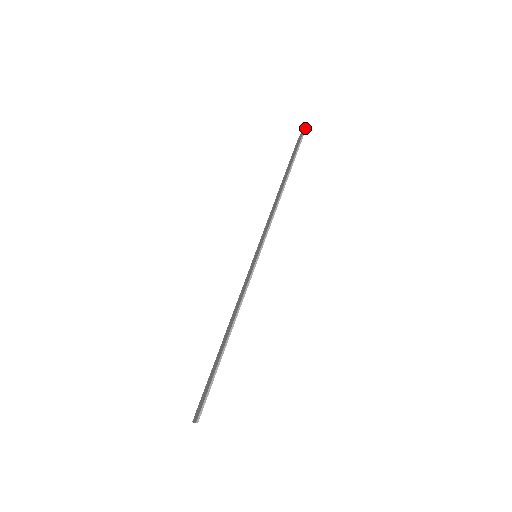
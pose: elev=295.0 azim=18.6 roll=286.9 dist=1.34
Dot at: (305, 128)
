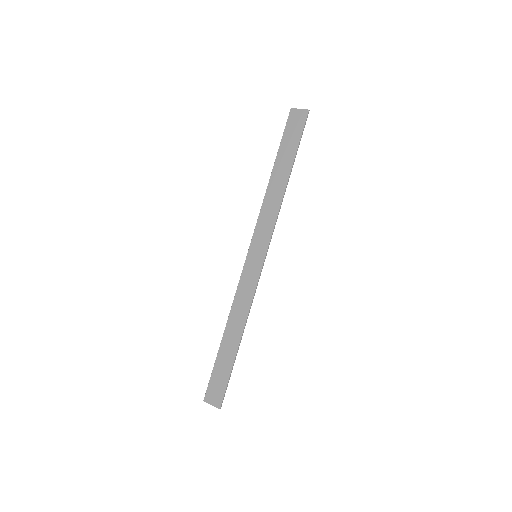
Dot at: occluded
